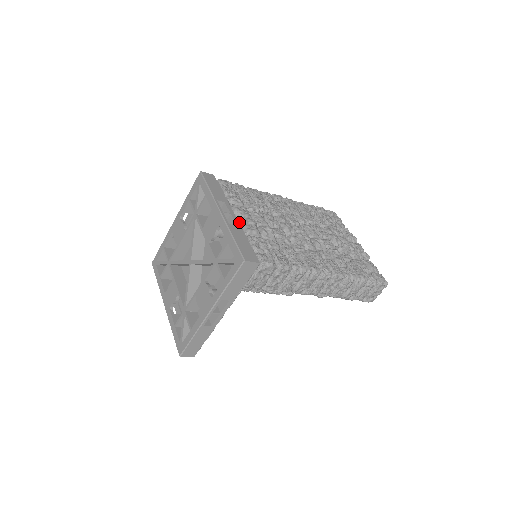
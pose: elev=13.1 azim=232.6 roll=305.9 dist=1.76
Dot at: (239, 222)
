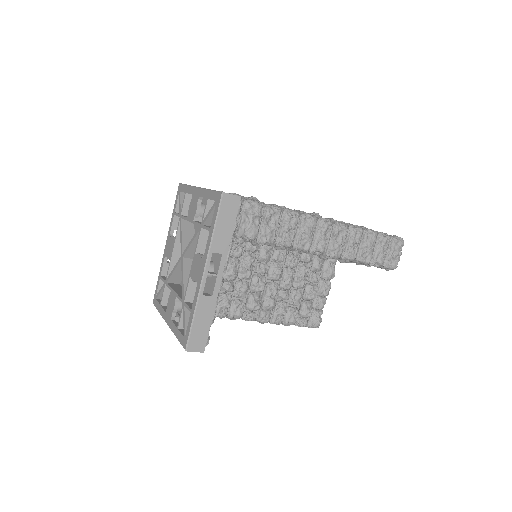
Dot at: occluded
